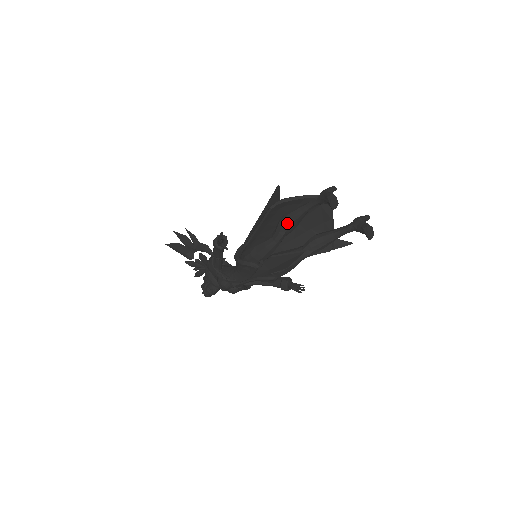
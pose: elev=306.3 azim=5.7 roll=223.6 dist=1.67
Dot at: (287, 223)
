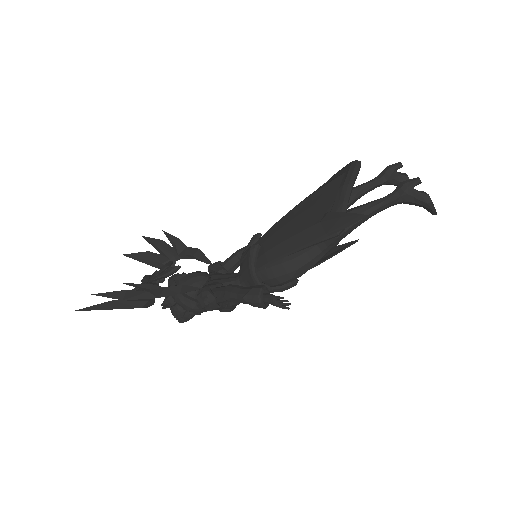
Dot at: occluded
